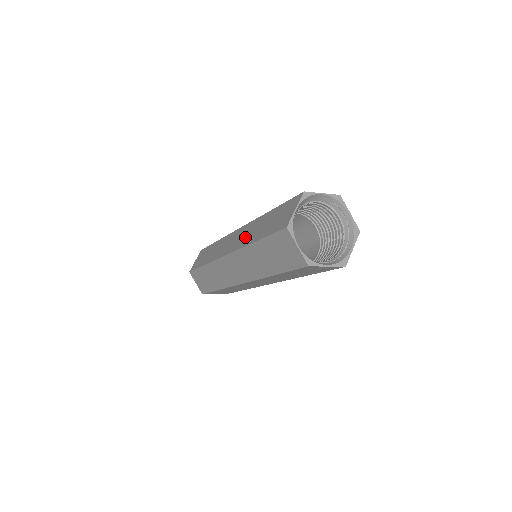
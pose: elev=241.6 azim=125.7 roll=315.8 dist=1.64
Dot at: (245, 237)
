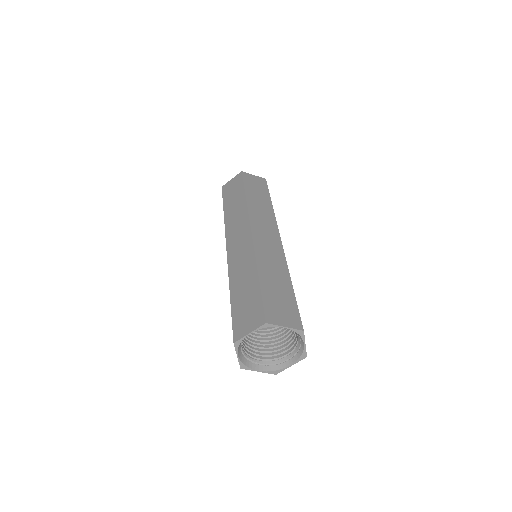
Dot at: (238, 264)
